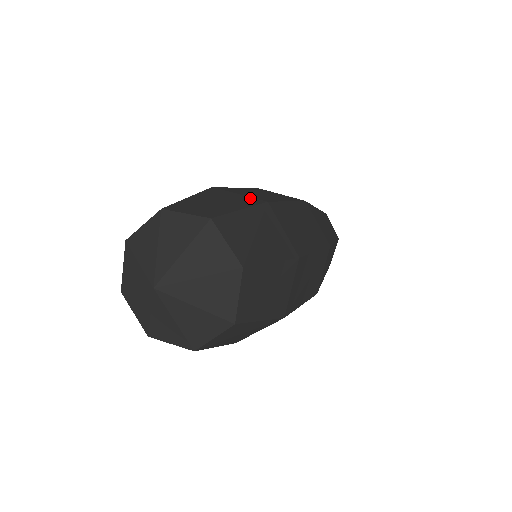
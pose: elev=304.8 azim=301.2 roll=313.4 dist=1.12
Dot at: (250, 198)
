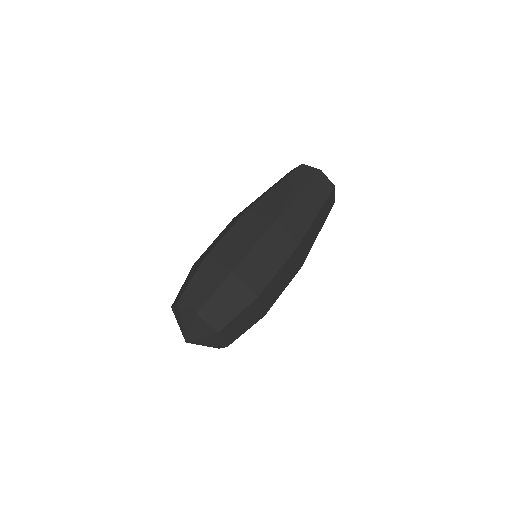
Dot at: (223, 270)
